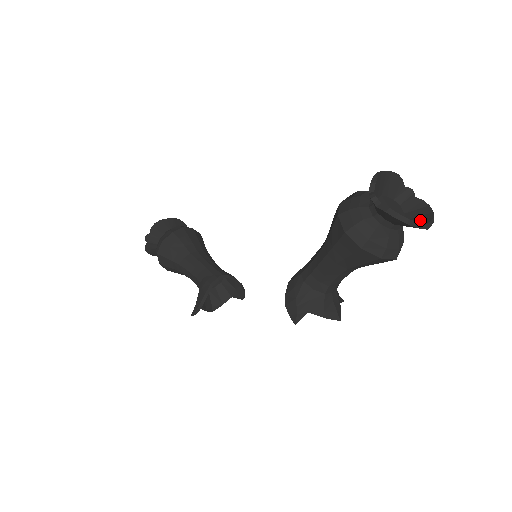
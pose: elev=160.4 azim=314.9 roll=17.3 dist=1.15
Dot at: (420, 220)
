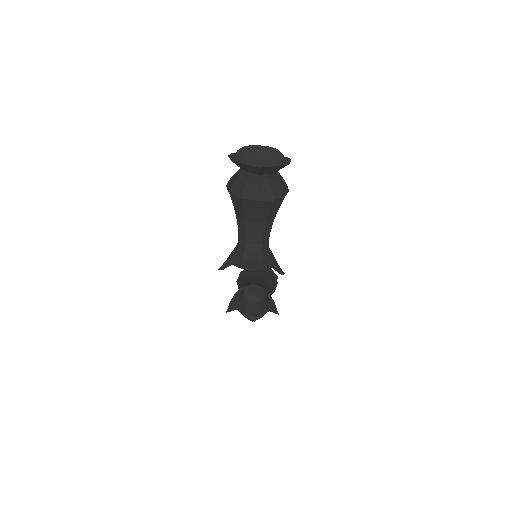
Dot at: (268, 167)
